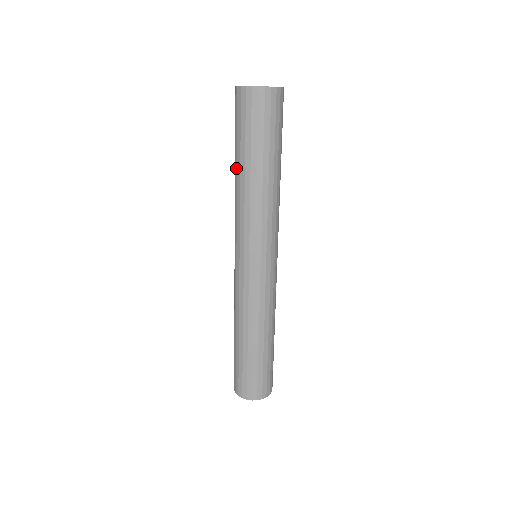
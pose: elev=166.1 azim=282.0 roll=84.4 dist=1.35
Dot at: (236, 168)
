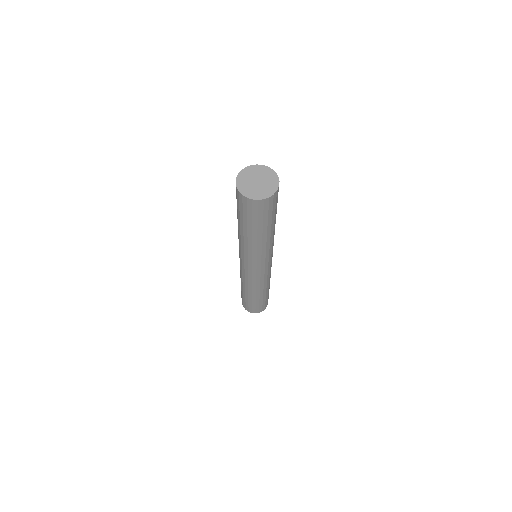
Dot at: (238, 223)
